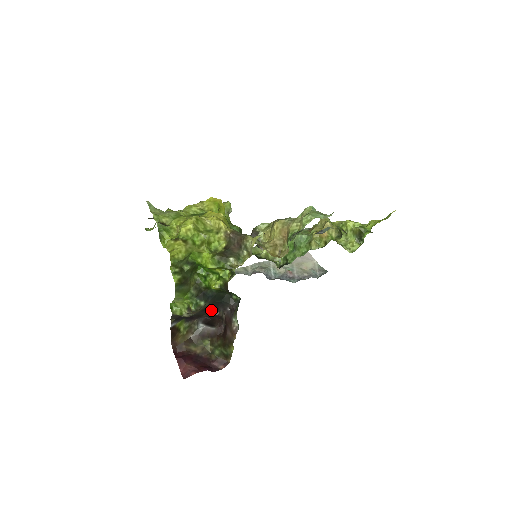
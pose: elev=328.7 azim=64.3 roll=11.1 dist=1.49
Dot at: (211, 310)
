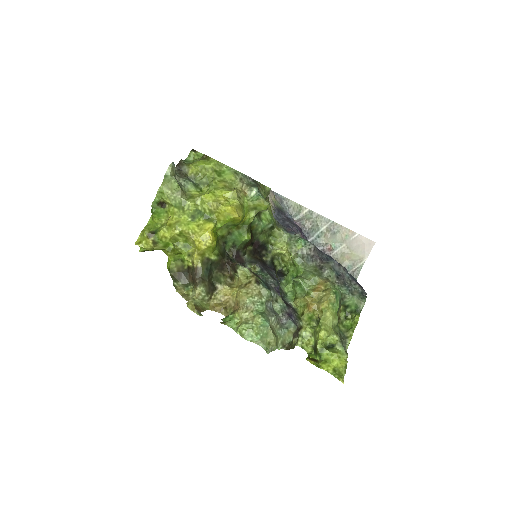
Dot at: occluded
